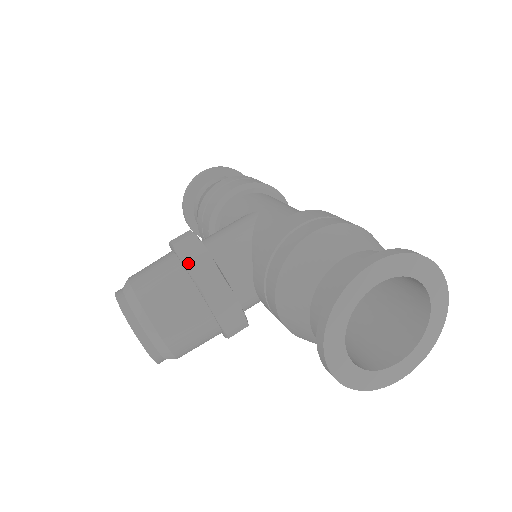
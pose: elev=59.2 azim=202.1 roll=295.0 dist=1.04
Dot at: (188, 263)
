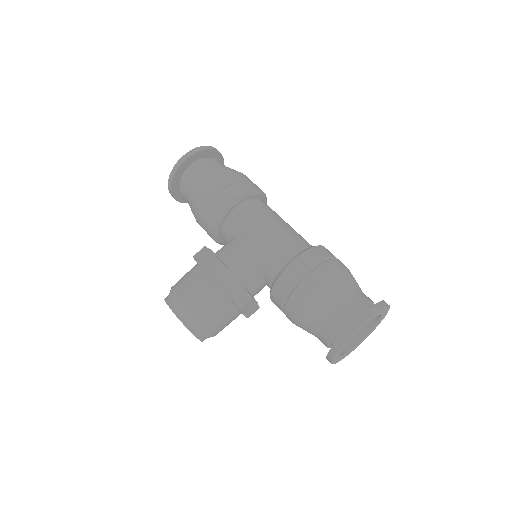
Dot at: (226, 290)
